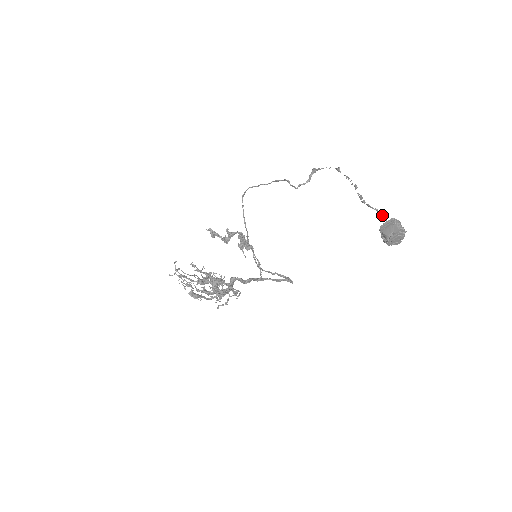
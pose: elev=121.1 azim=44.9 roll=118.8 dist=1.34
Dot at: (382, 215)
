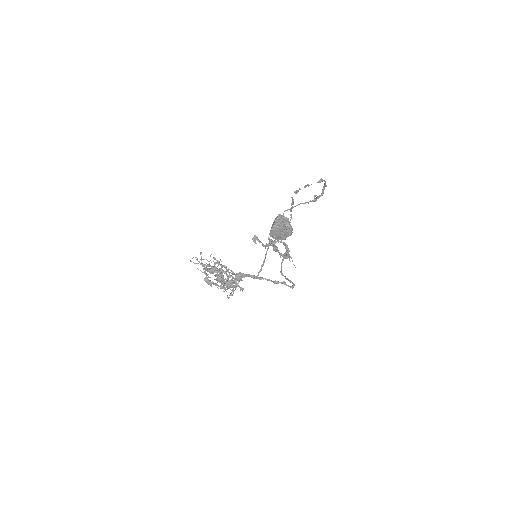
Dot at: (290, 214)
